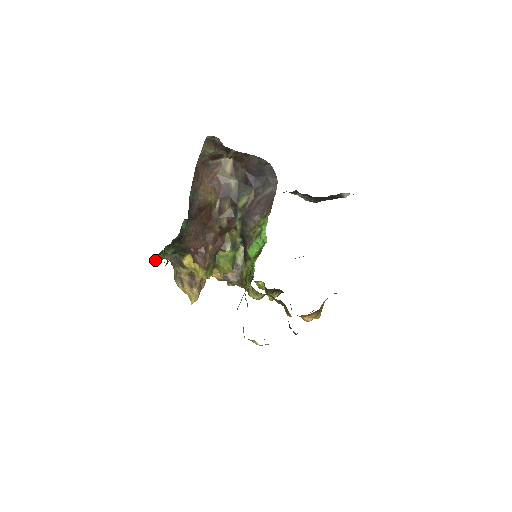
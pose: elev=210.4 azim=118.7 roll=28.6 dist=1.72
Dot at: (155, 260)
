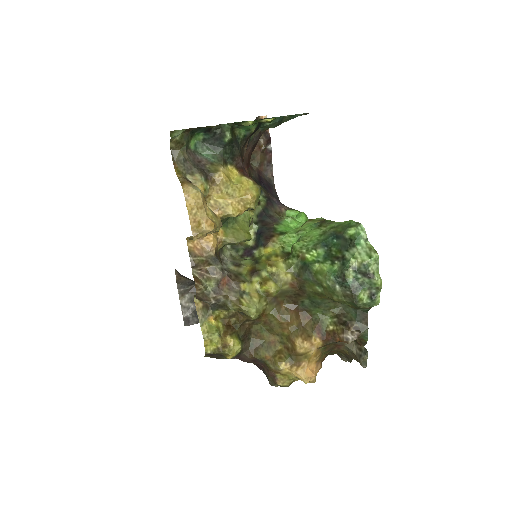
Dot at: (184, 131)
